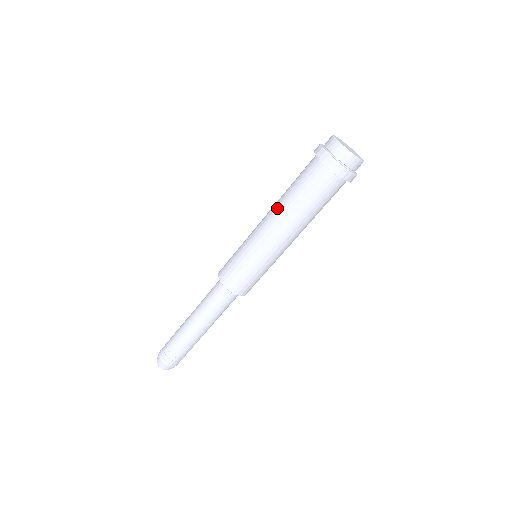
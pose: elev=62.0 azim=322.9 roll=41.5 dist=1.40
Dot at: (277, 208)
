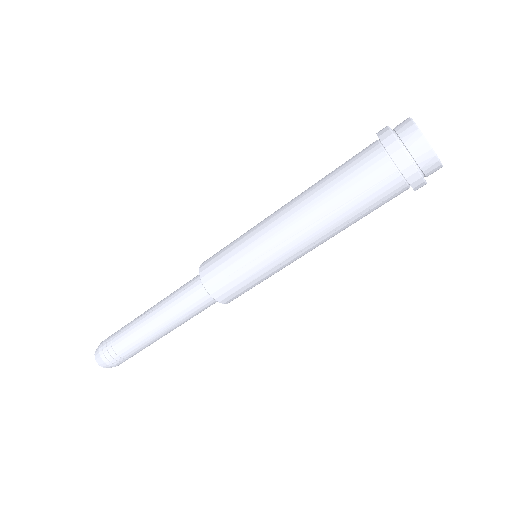
Dot at: (319, 227)
